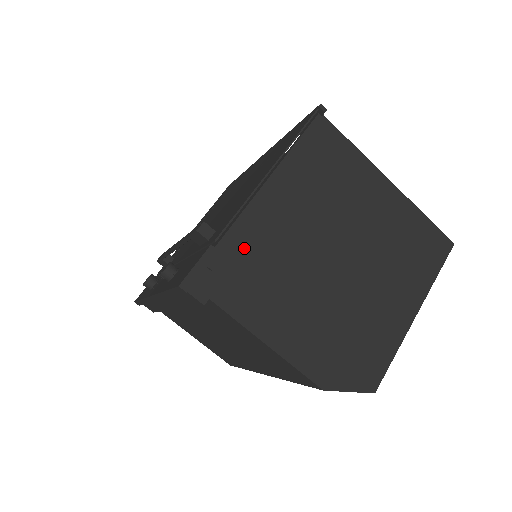
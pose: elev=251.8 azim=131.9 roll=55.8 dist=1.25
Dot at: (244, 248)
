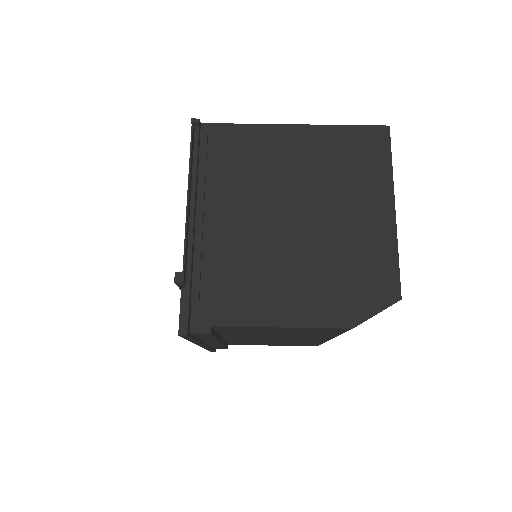
Dot at: (211, 270)
